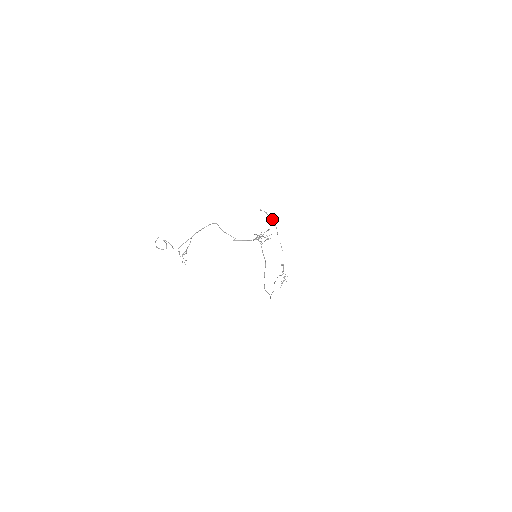
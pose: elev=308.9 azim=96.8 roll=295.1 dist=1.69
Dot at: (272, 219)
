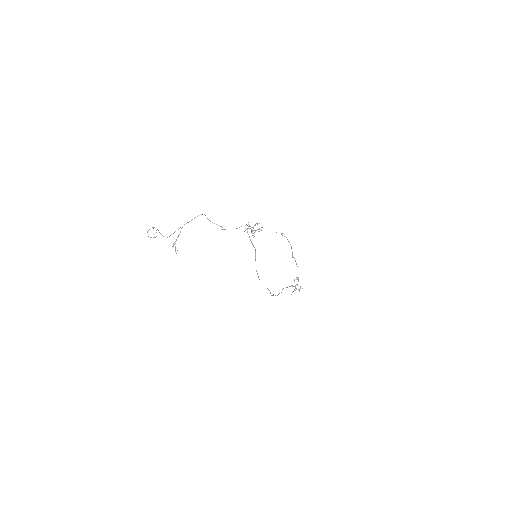
Dot at: (287, 239)
